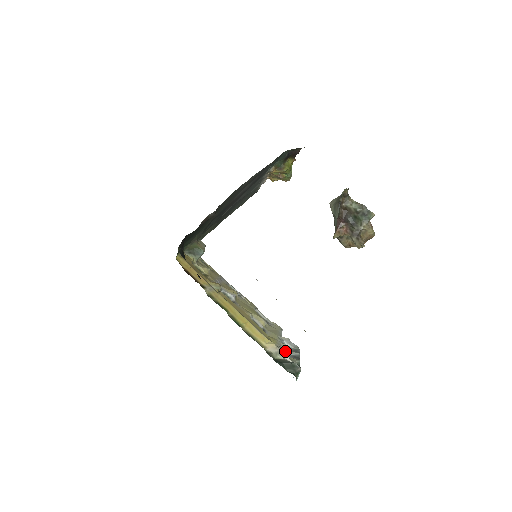
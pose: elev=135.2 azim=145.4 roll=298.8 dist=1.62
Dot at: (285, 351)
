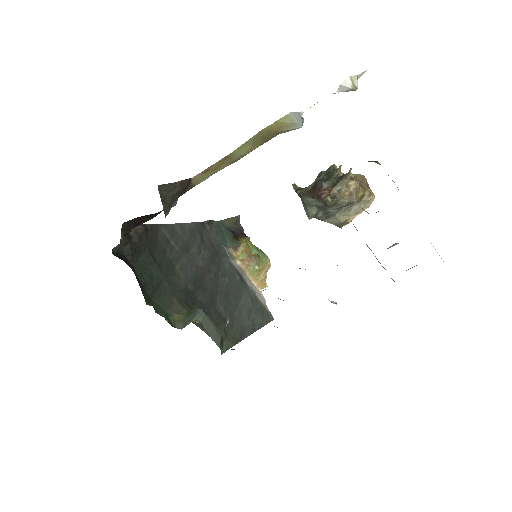
Dot at: occluded
